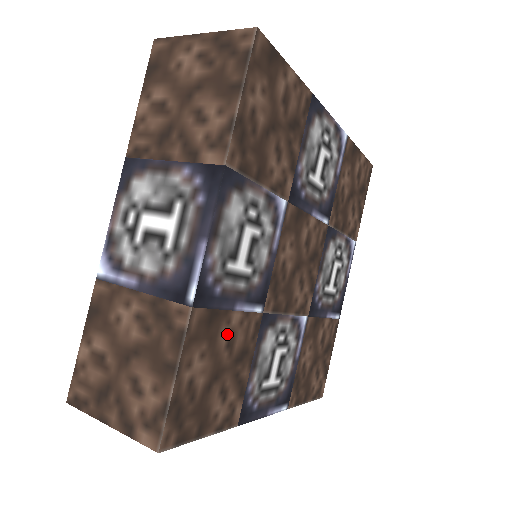
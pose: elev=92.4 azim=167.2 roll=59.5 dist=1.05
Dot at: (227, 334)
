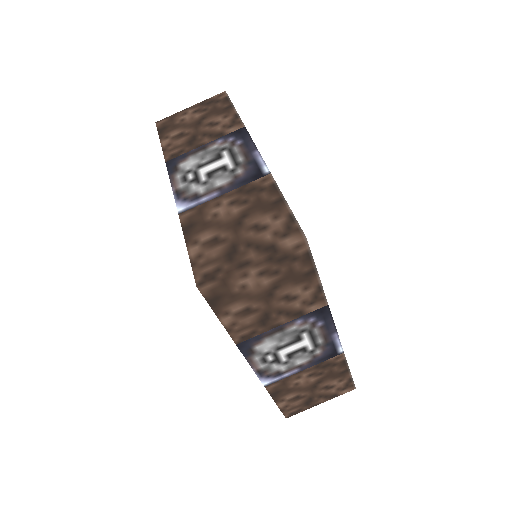
Dot at: occluded
